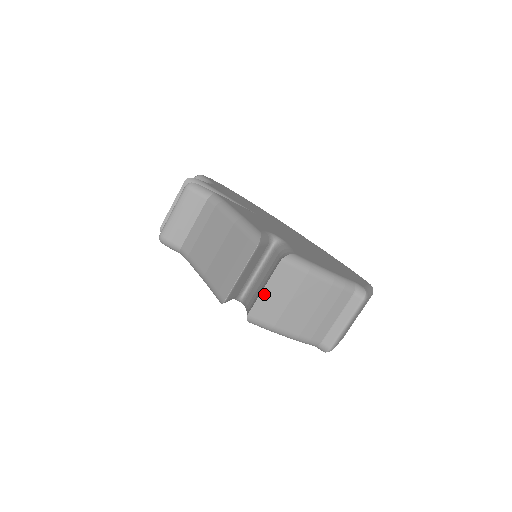
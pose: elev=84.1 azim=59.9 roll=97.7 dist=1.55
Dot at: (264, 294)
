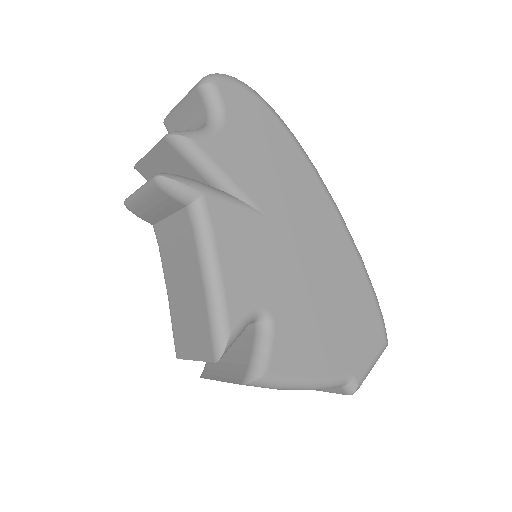
Dot at: occluded
